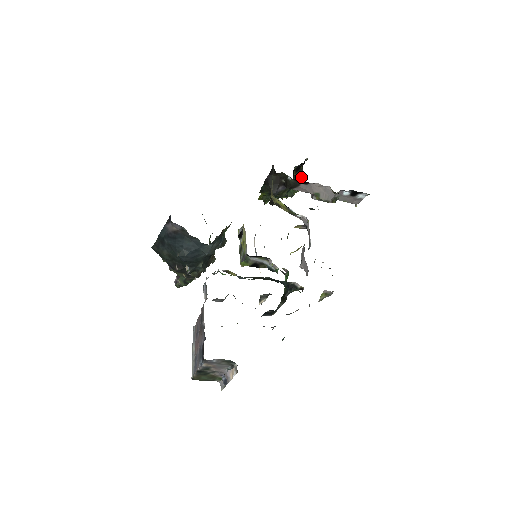
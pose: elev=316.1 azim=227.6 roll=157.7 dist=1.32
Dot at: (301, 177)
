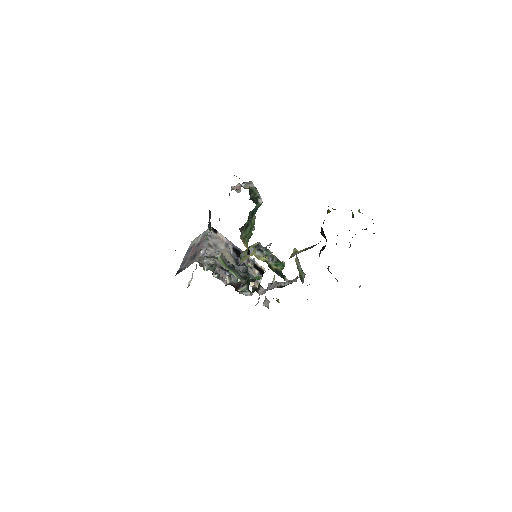
Dot at: occluded
